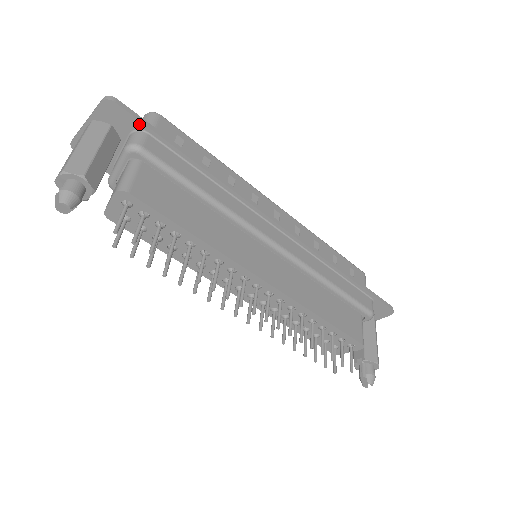
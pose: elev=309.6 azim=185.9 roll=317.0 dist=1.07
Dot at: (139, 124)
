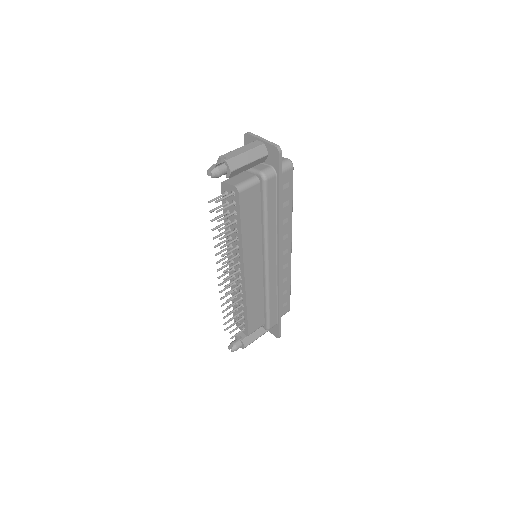
Dot at: (278, 169)
